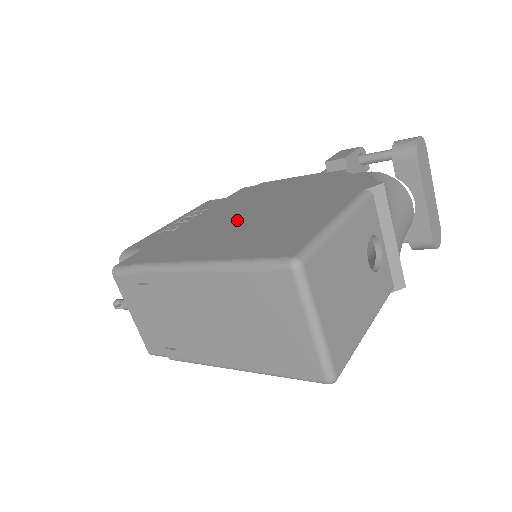
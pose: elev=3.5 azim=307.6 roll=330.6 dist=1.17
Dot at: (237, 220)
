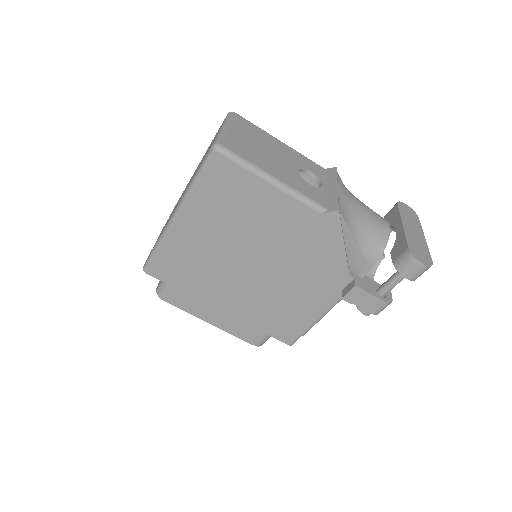
Dot at: occluded
